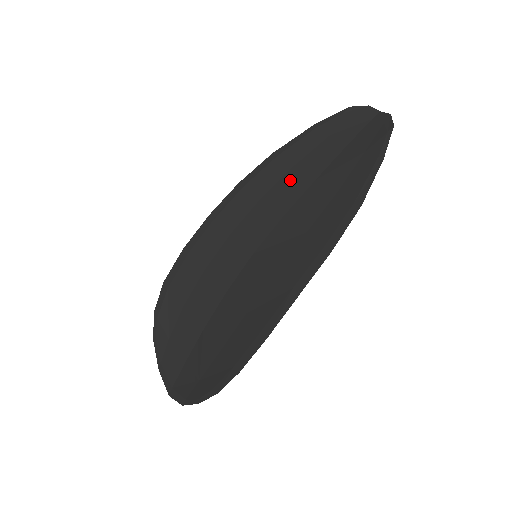
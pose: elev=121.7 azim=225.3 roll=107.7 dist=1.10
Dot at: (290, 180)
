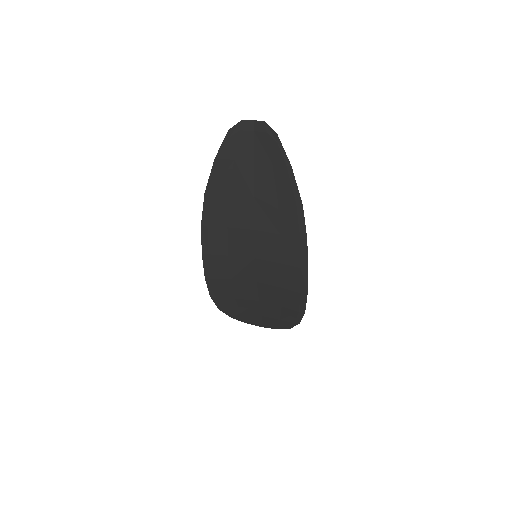
Dot at: (236, 206)
